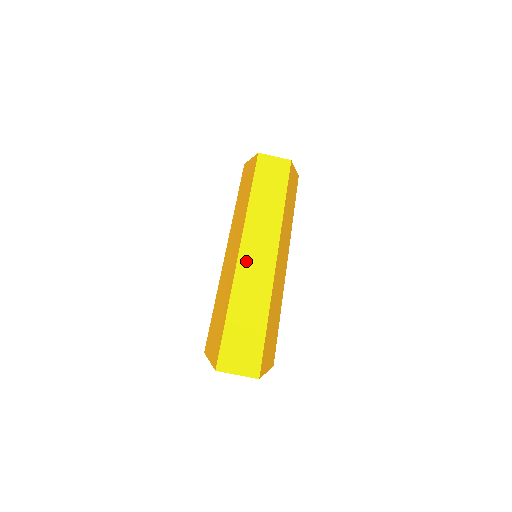
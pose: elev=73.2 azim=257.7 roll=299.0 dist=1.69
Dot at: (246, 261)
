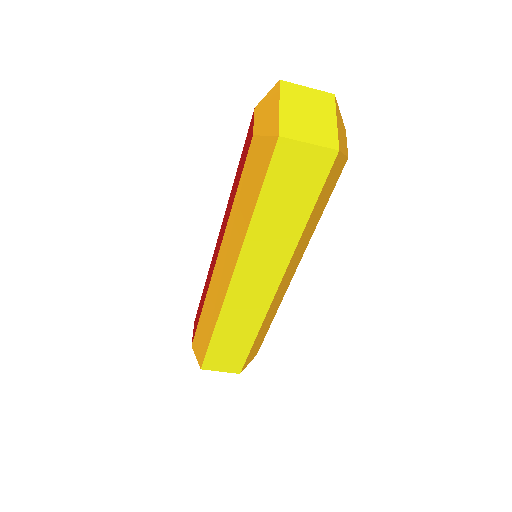
Dot at: (237, 294)
